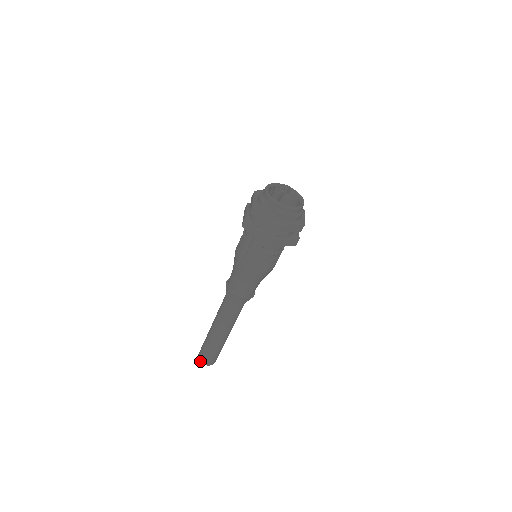
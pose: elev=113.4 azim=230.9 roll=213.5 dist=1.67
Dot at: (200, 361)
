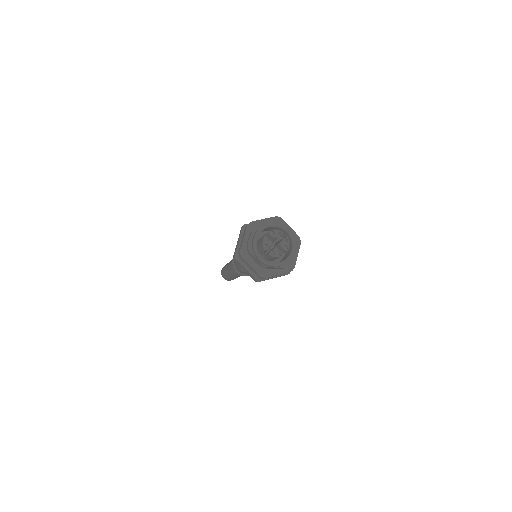
Dot at: occluded
